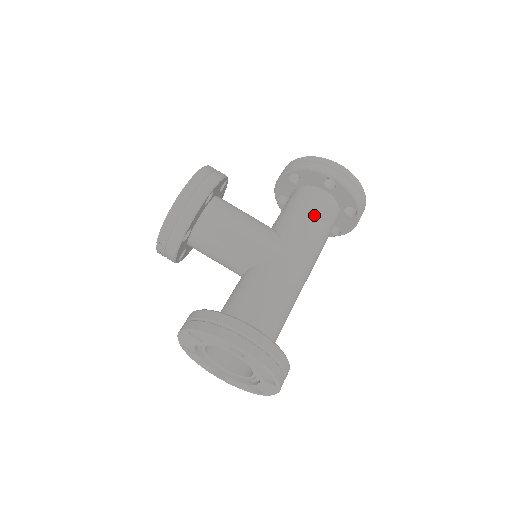
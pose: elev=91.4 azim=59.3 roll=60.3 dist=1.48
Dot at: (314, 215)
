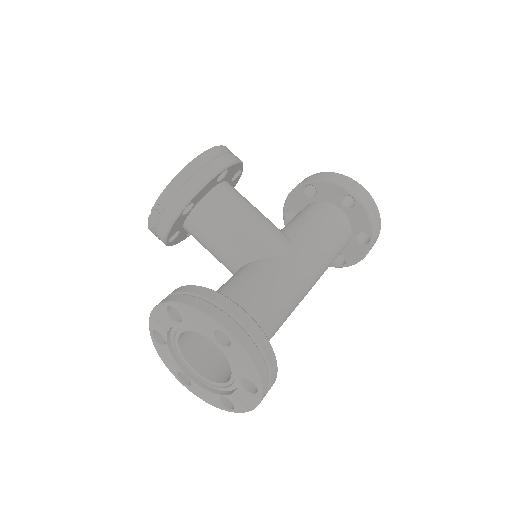
Dot at: (327, 228)
